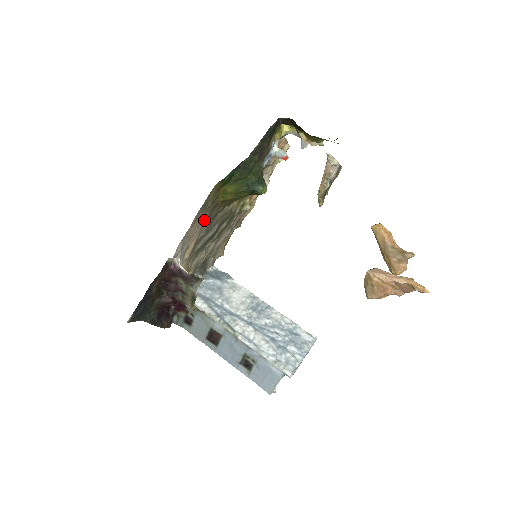
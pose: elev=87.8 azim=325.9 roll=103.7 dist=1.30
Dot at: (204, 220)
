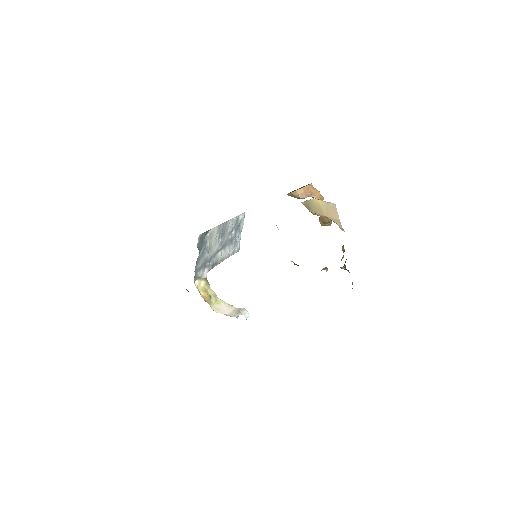
Dot at: occluded
